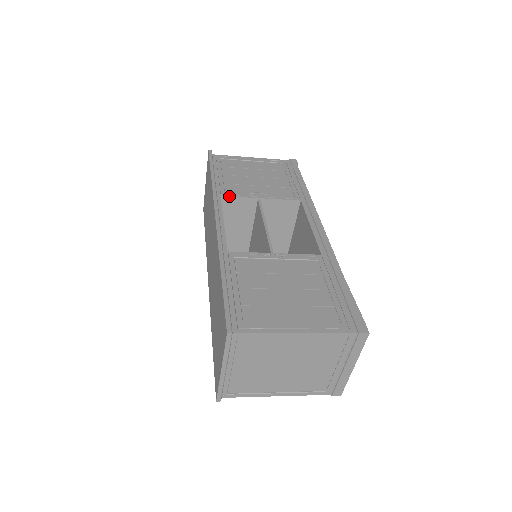
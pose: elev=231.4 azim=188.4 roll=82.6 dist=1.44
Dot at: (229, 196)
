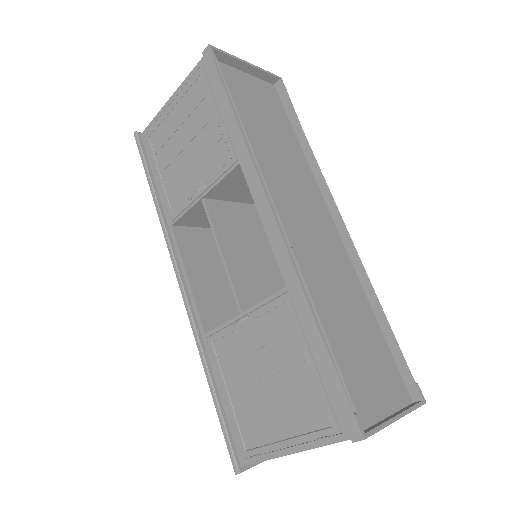
Dot at: (177, 220)
